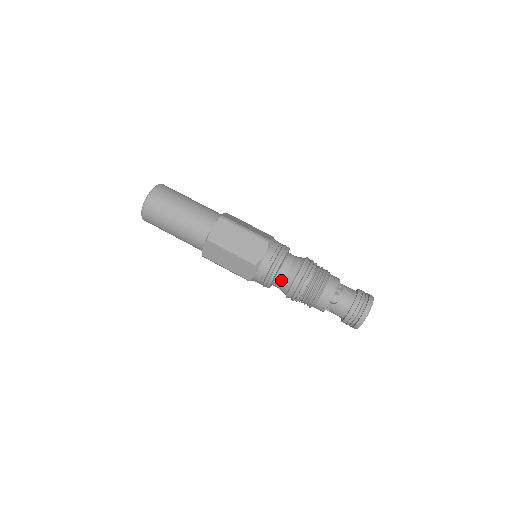
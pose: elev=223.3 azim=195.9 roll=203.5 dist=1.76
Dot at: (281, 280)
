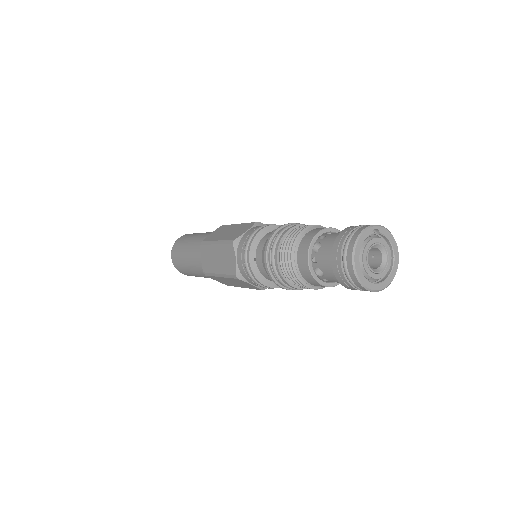
Dot at: (261, 253)
